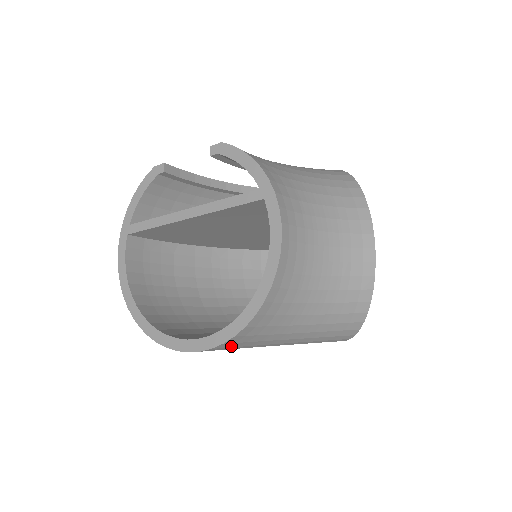
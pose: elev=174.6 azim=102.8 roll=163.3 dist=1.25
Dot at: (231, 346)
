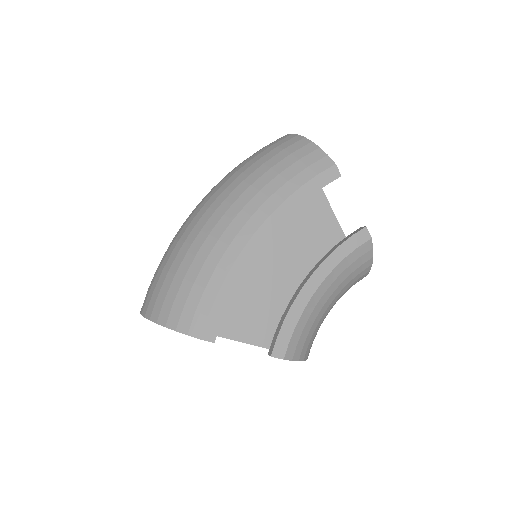
Dot at: occluded
